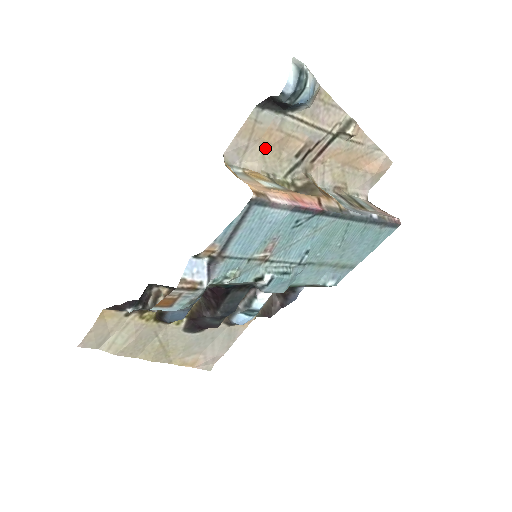
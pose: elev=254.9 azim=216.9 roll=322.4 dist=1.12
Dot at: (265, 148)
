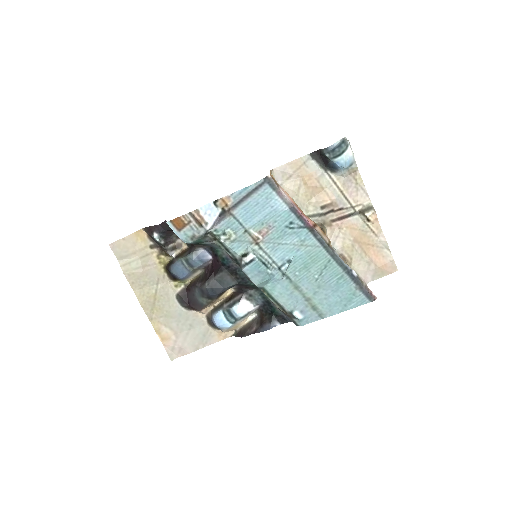
Dot at: (302, 186)
